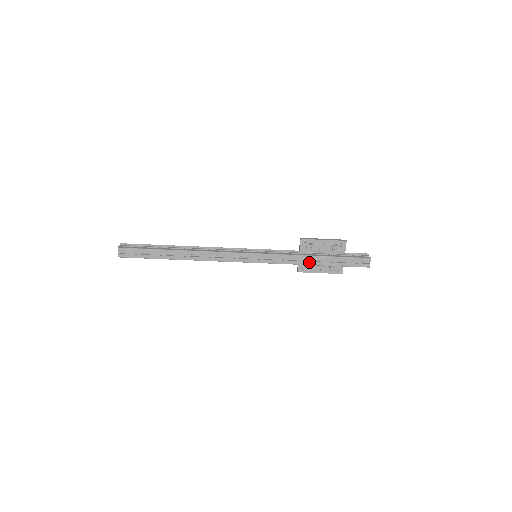
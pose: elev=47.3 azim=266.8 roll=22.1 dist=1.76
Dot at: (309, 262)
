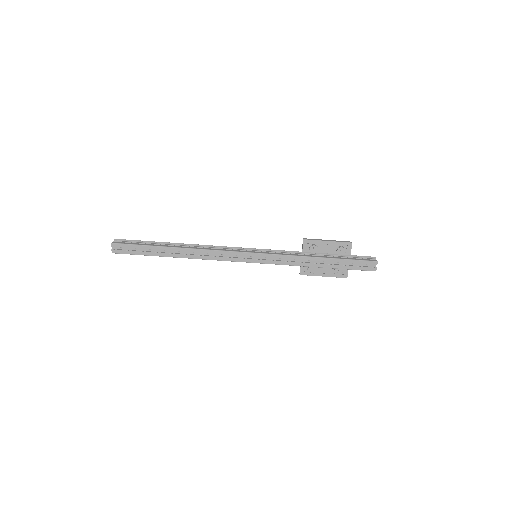
Dot at: (312, 264)
